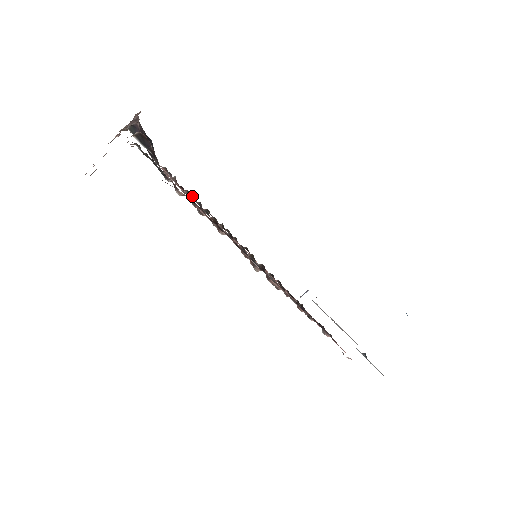
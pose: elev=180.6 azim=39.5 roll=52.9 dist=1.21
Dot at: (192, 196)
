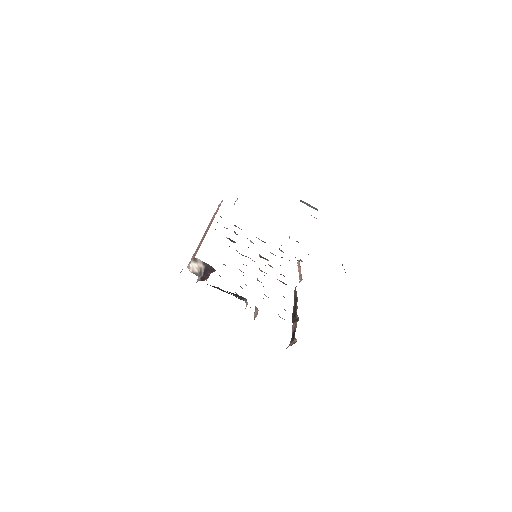
Dot at: occluded
